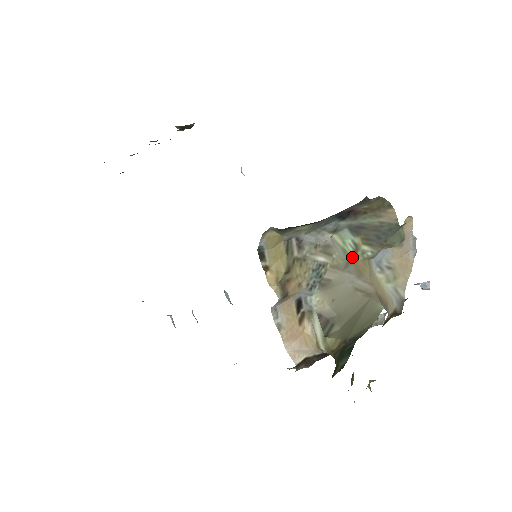
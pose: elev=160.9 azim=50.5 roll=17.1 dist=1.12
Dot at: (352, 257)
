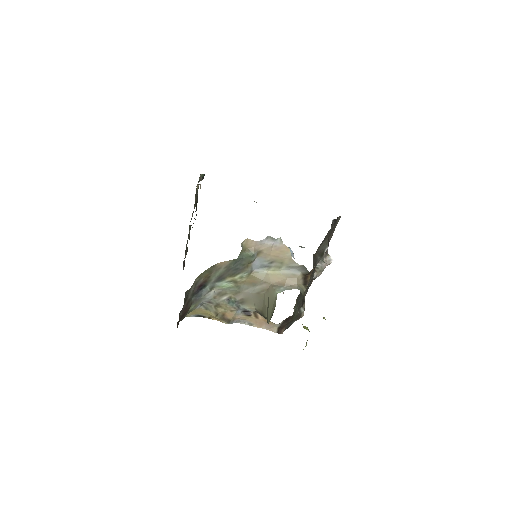
Dot at: (238, 284)
